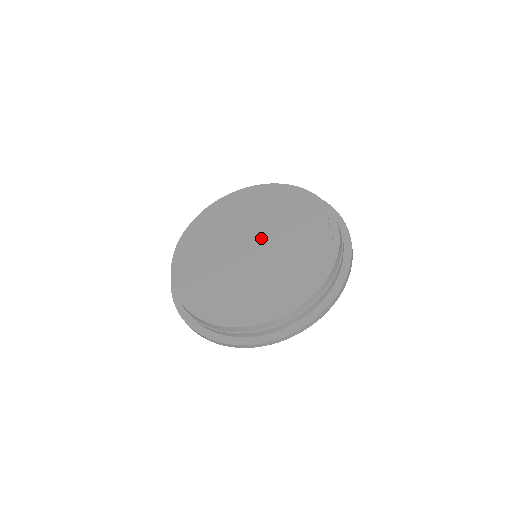
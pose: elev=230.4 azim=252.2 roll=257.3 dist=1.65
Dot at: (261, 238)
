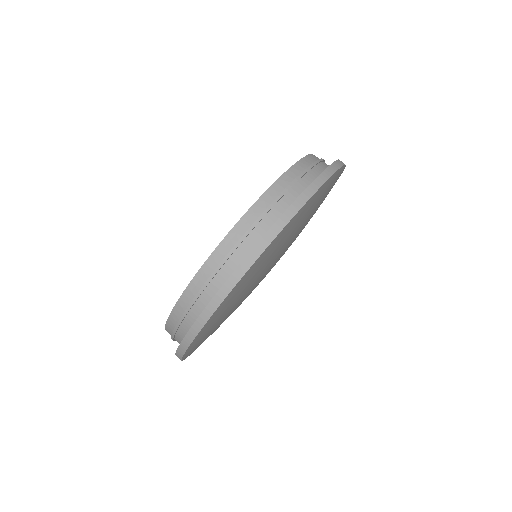
Dot at: occluded
